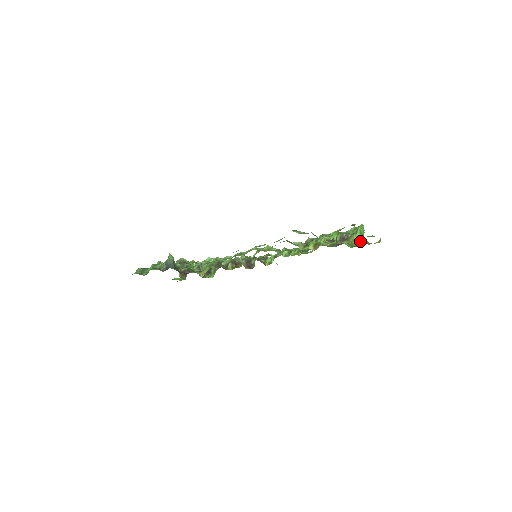
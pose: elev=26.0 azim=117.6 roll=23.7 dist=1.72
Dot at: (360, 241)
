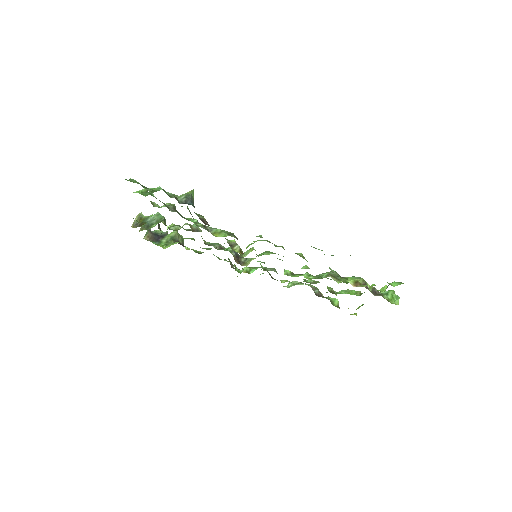
Dot at: (338, 304)
